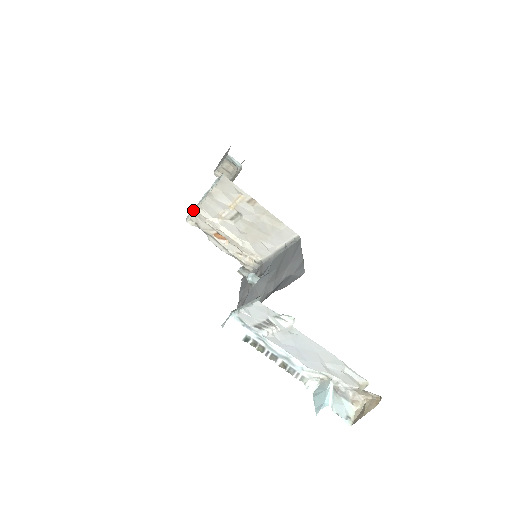
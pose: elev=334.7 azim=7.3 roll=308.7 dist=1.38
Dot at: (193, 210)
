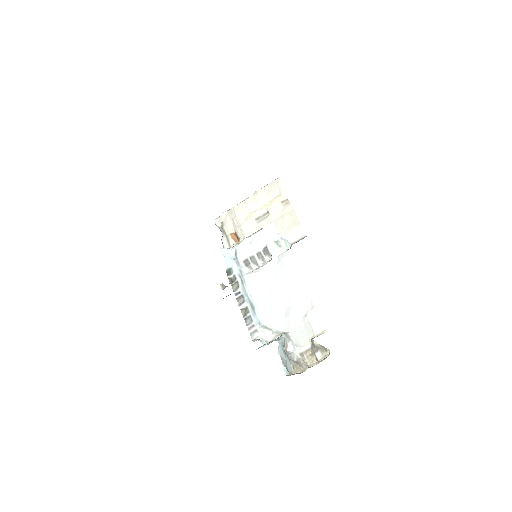
Dot at: (229, 210)
